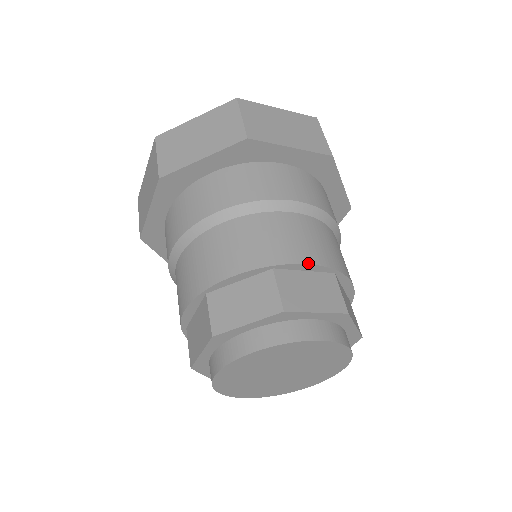
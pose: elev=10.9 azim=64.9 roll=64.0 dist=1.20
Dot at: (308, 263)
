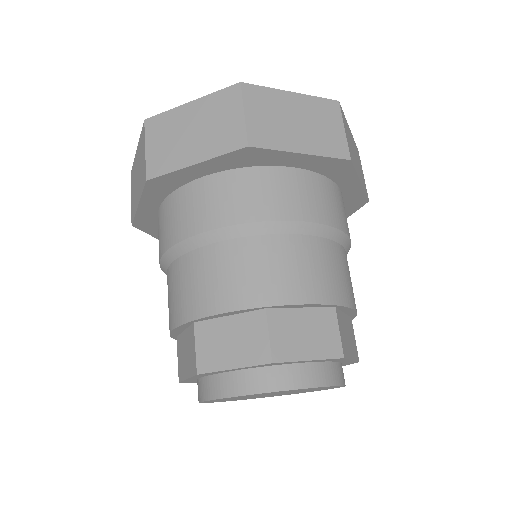
Dot at: (305, 303)
